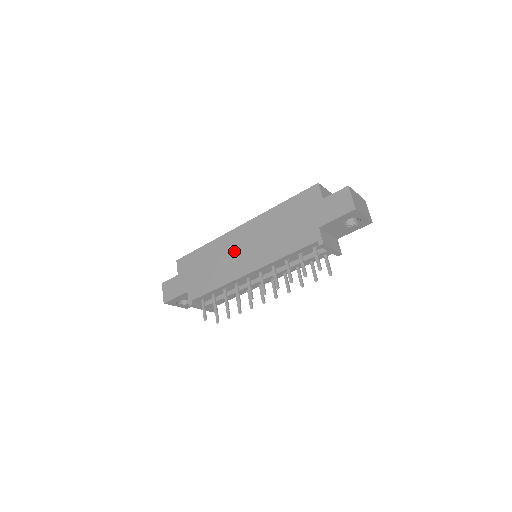
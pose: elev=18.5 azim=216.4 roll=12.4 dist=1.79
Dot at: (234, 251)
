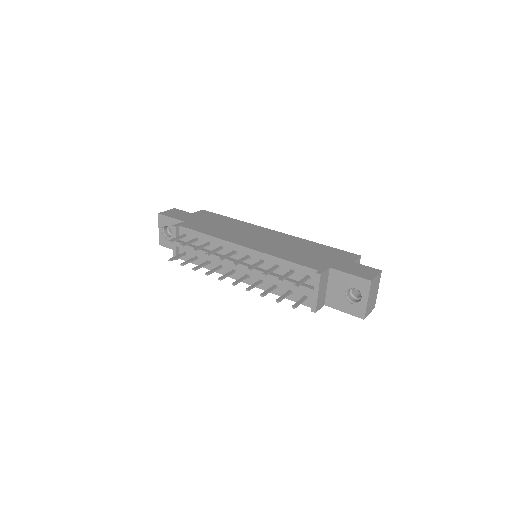
Dot at: (250, 233)
